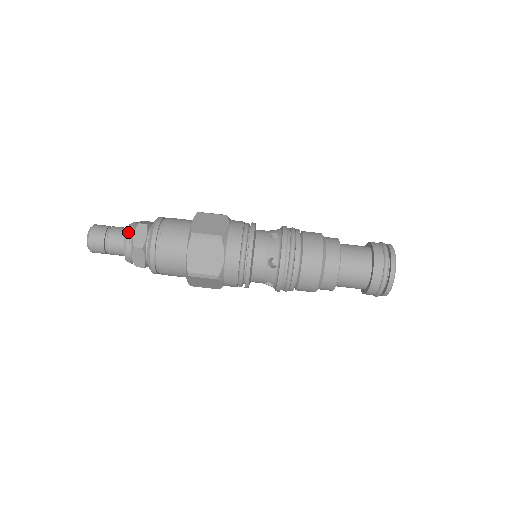
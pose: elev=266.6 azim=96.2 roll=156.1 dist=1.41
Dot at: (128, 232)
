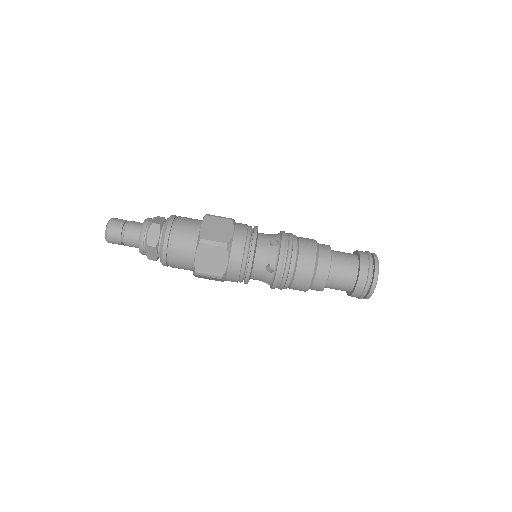
Dot at: (148, 218)
